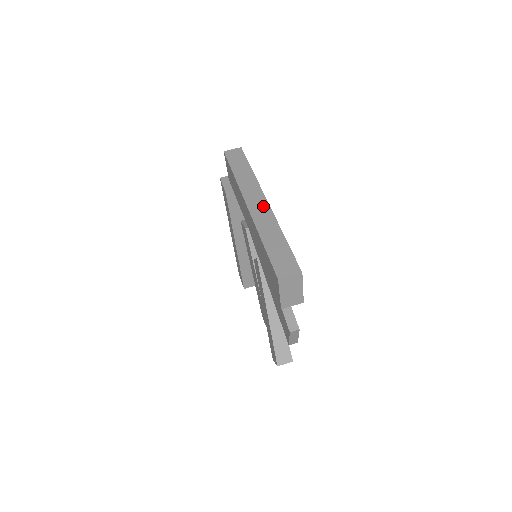
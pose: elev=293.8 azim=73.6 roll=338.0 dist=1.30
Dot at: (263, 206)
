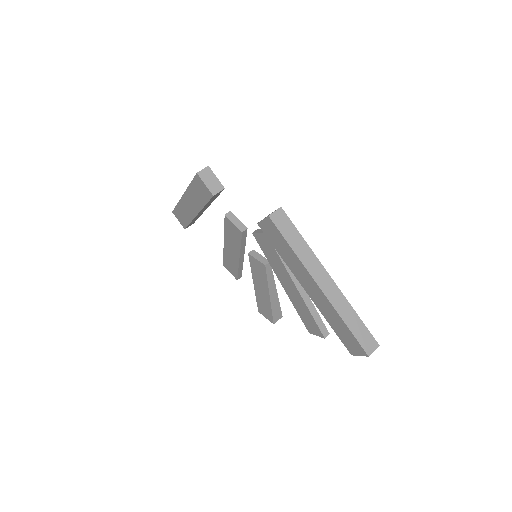
Dot at: (332, 286)
